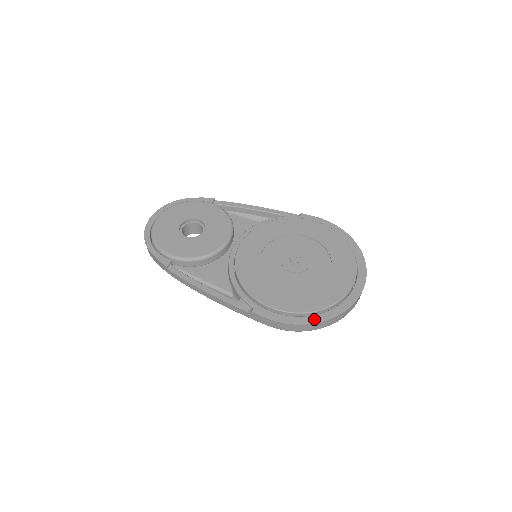
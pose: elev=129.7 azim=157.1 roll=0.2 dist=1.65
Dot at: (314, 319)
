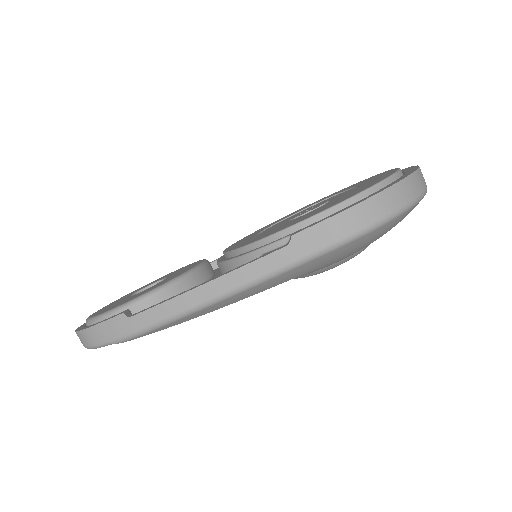
Dot at: (387, 186)
